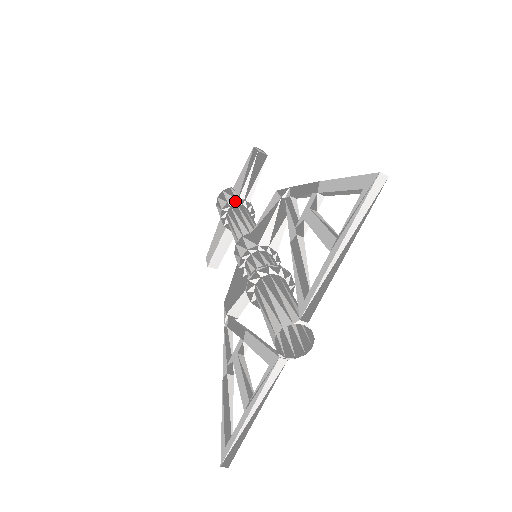
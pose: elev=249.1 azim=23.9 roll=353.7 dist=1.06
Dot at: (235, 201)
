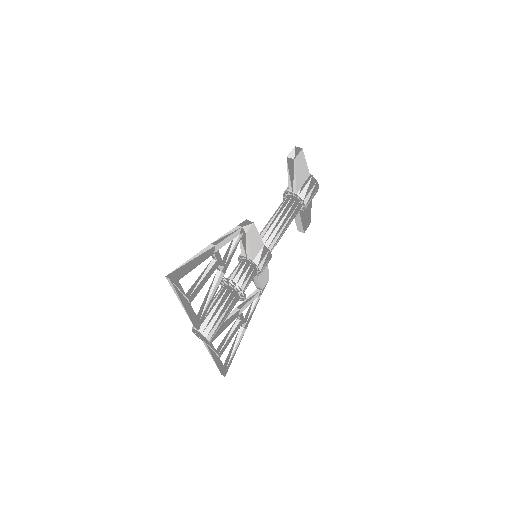
Dot at: (287, 193)
